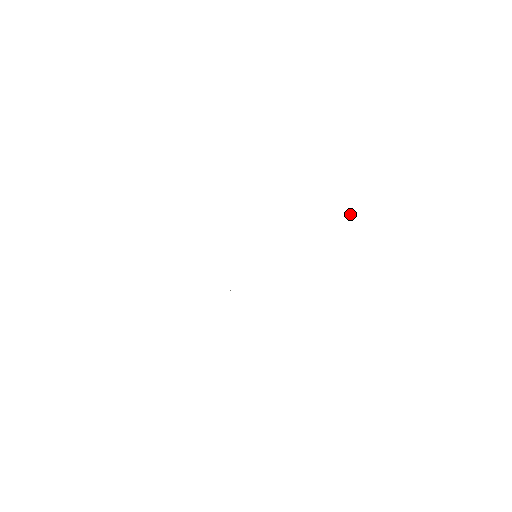
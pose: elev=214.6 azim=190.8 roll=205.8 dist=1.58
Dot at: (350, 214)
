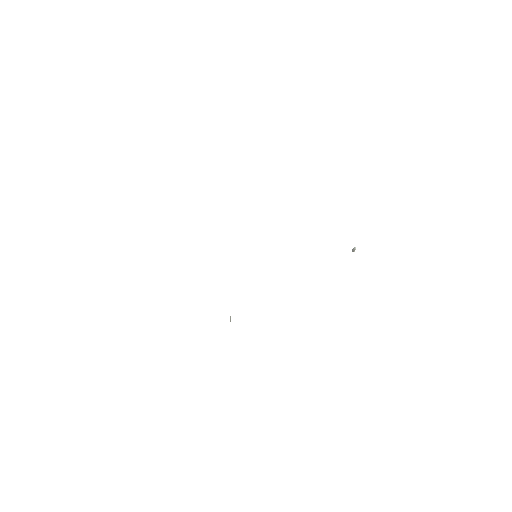
Dot at: (354, 250)
